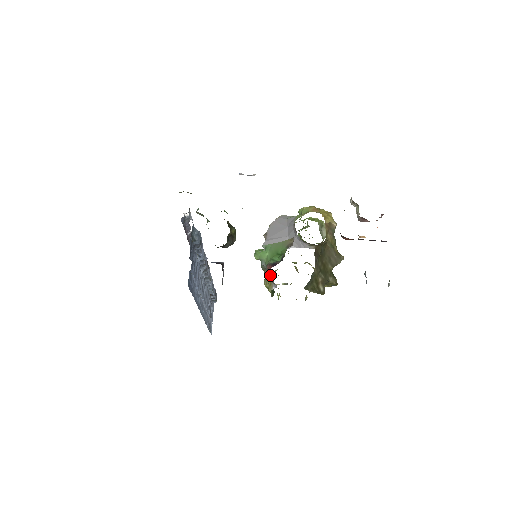
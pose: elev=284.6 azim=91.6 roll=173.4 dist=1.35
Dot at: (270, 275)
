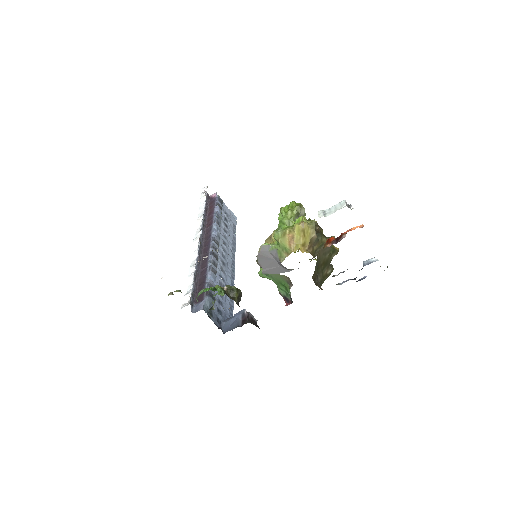
Dot at: occluded
